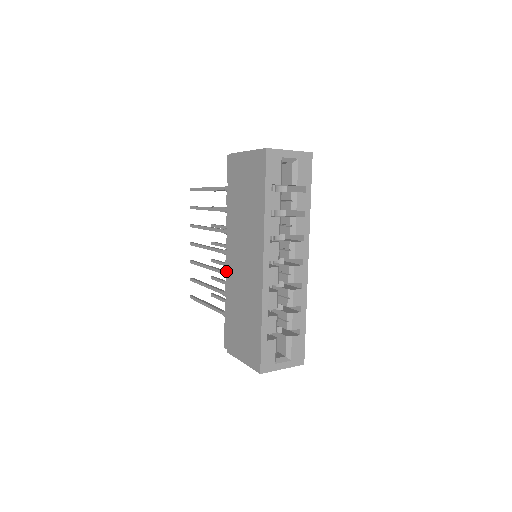
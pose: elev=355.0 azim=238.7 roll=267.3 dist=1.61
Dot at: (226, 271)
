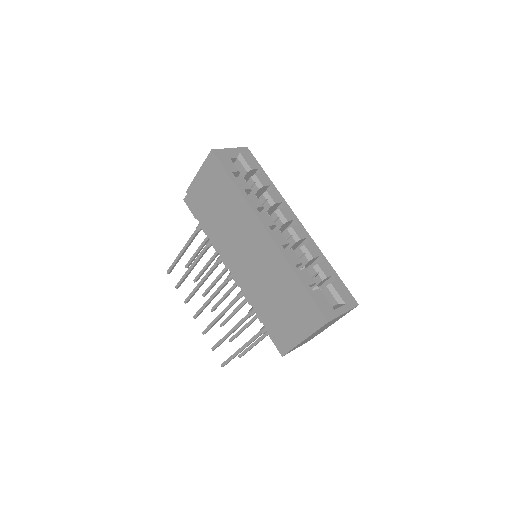
Dot at: (239, 286)
